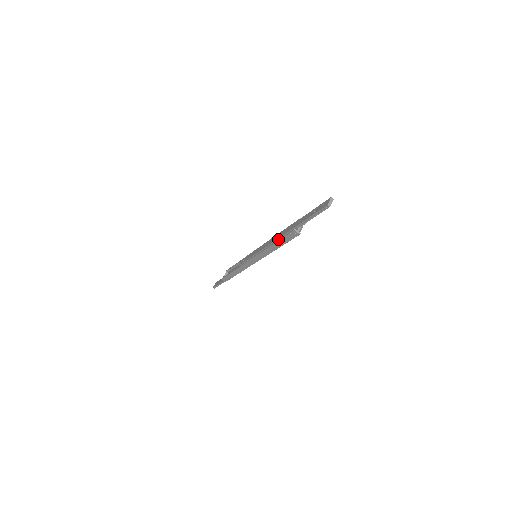
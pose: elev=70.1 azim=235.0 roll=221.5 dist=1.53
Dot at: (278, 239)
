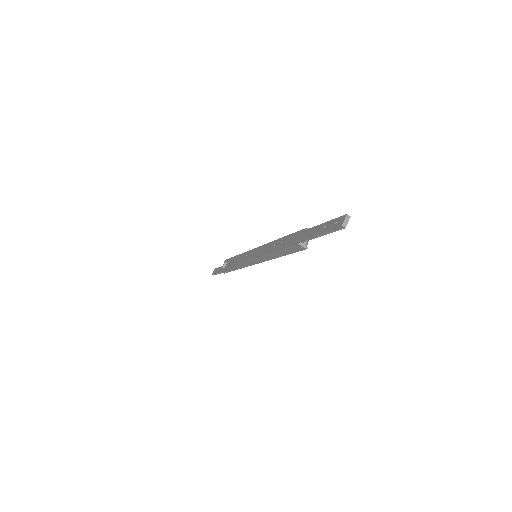
Dot at: (280, 248)
